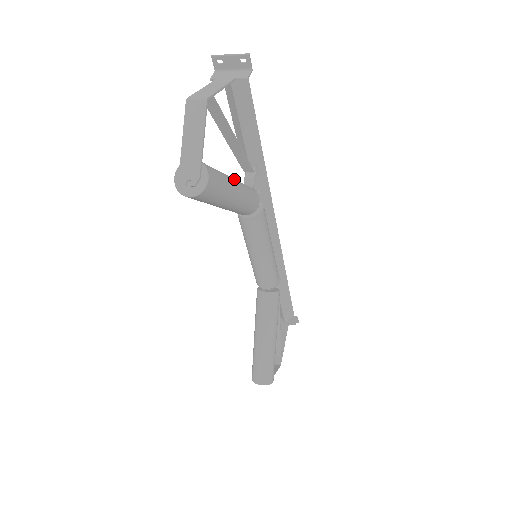
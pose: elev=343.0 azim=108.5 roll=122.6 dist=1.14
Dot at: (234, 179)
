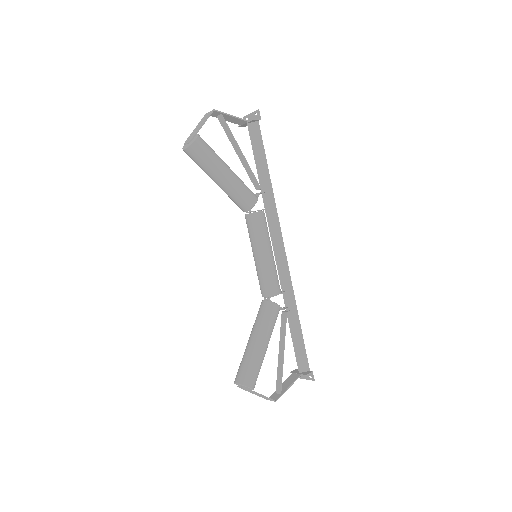
Dot at: occluded
